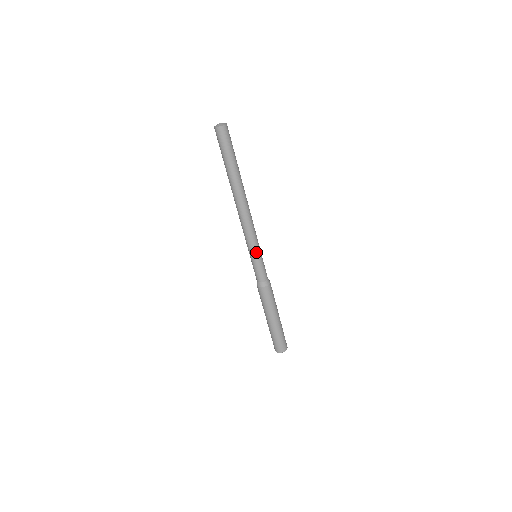
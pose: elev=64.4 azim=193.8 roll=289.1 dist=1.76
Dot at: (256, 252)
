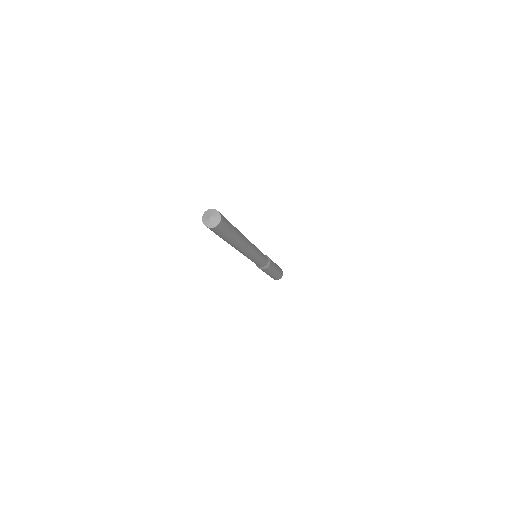
Dot at: (257, 260)
